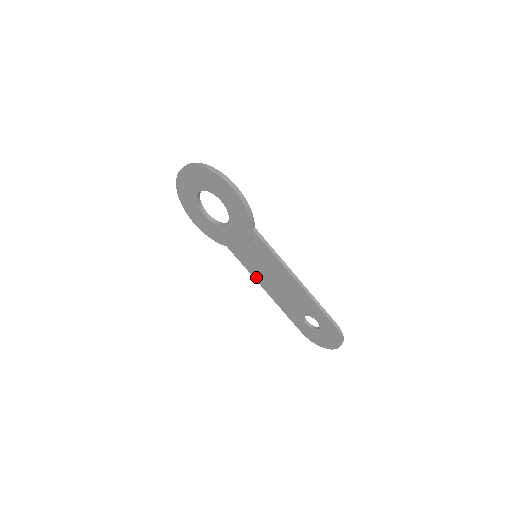
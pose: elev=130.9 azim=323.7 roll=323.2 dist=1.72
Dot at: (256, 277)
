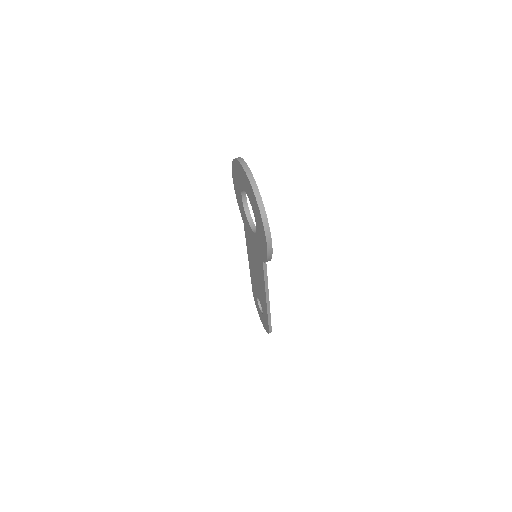
Dot at: (248, 252)
